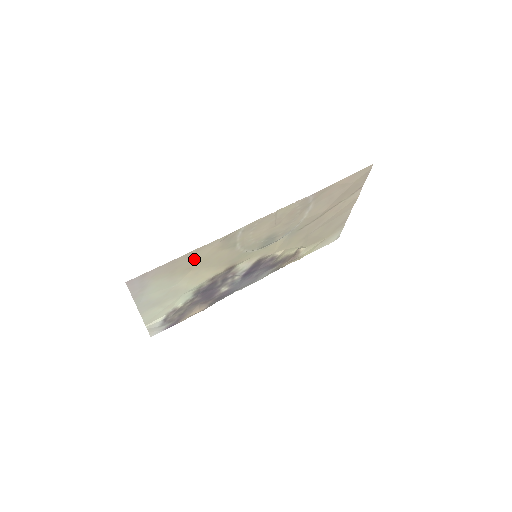
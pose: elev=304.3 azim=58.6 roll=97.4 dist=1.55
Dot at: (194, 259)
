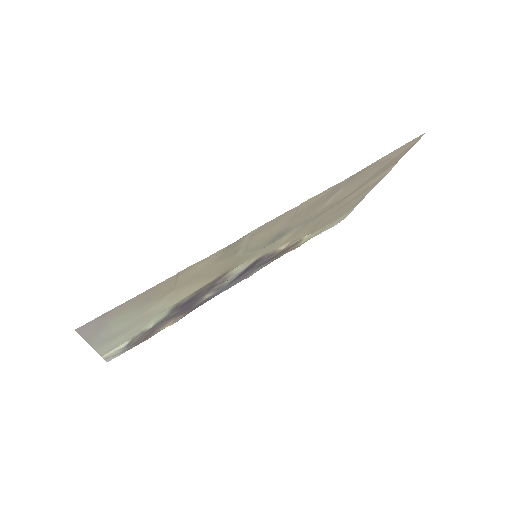
Dot at: (179, 279)
